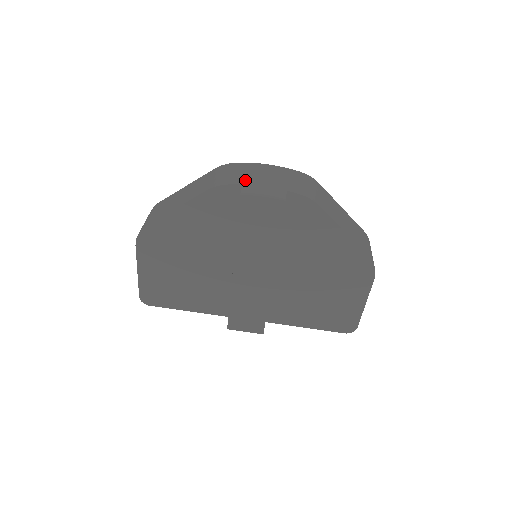
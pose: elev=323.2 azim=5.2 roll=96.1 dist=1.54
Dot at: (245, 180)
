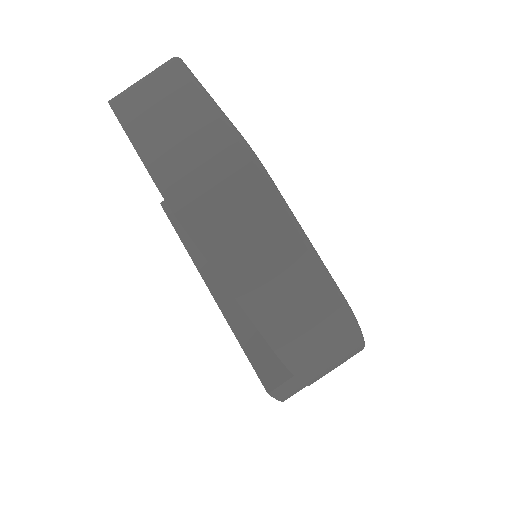
Dot at: (307, 369)
